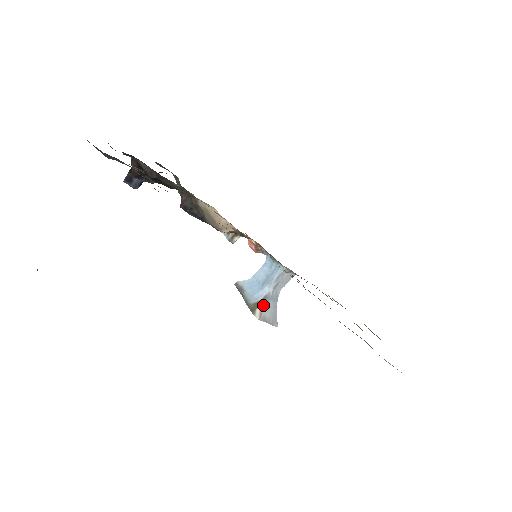
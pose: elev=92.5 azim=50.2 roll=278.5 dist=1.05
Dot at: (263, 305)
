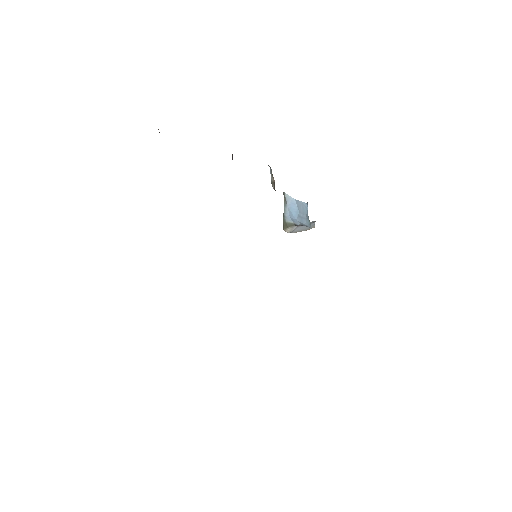
Dot at: (295, 227)
